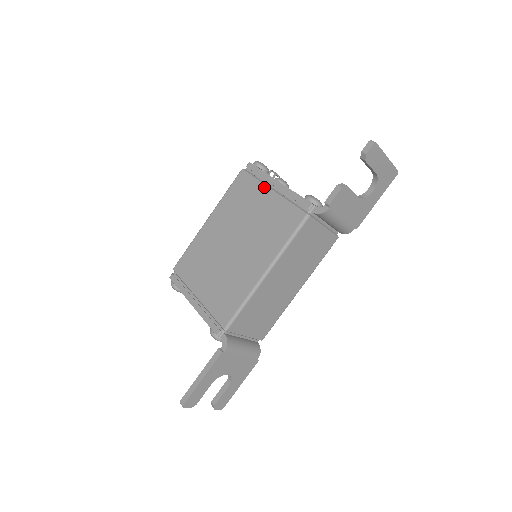
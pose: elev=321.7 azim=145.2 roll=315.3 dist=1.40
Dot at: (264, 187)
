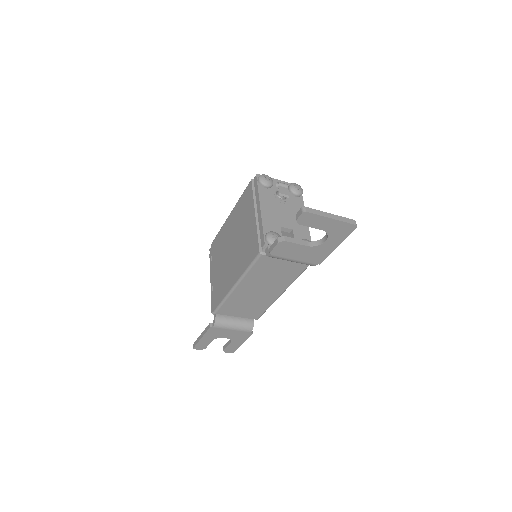
Dot at: (253, 208)
